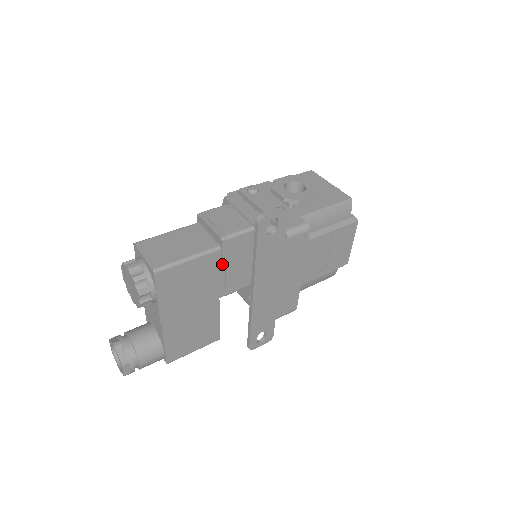
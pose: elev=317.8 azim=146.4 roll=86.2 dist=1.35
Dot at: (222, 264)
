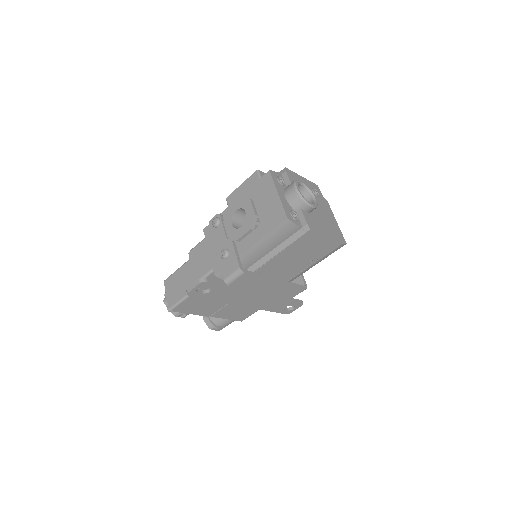
Dot at: occluded
